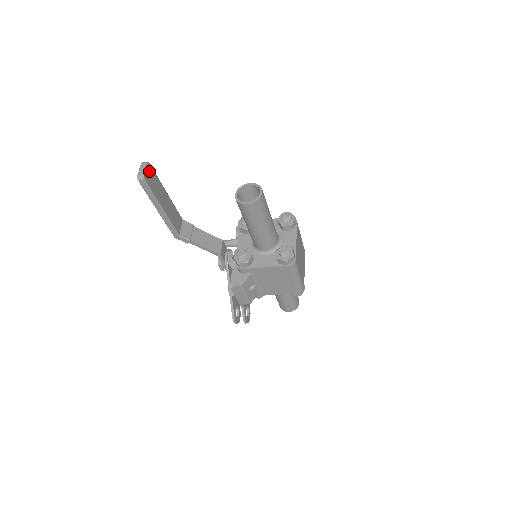
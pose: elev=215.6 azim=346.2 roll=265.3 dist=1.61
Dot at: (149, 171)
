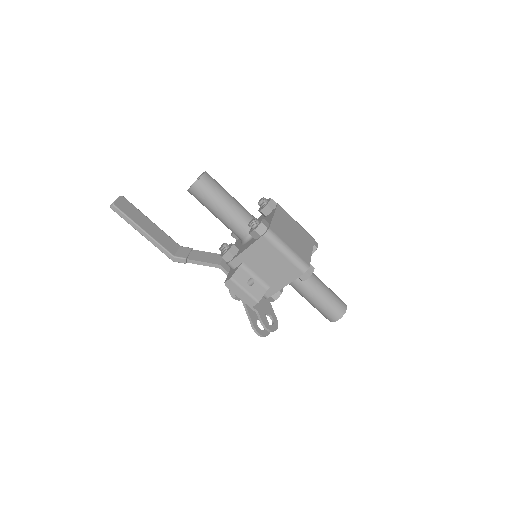
Dot at: (122, 201)
